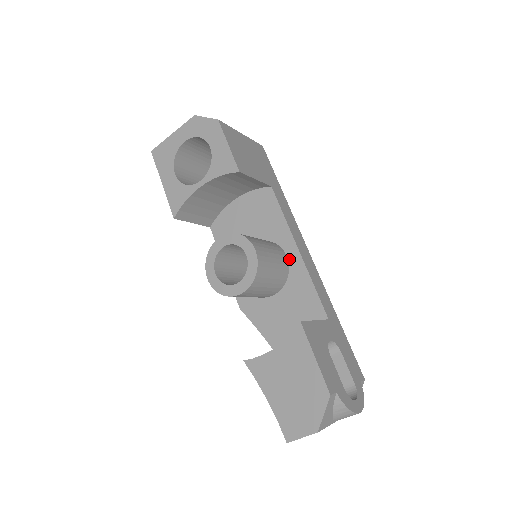
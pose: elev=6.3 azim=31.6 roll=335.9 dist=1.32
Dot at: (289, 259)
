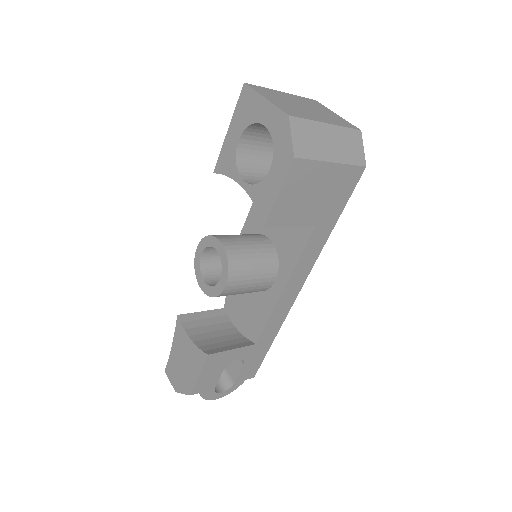
Dot at: (274, 285)
